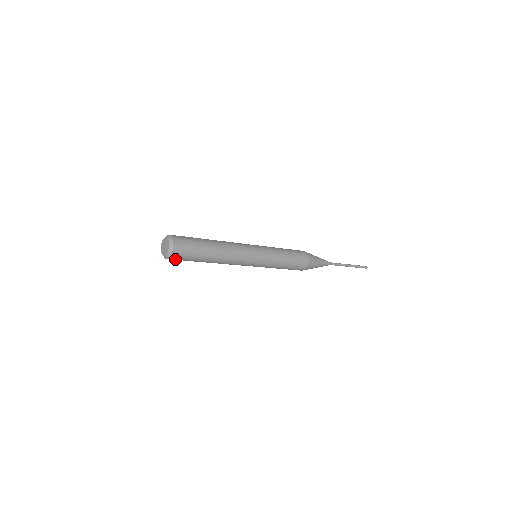
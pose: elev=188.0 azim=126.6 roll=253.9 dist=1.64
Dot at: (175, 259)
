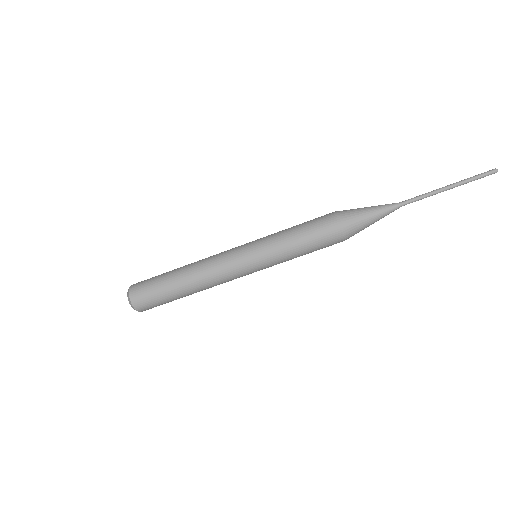
Dot at: (137, 292)
